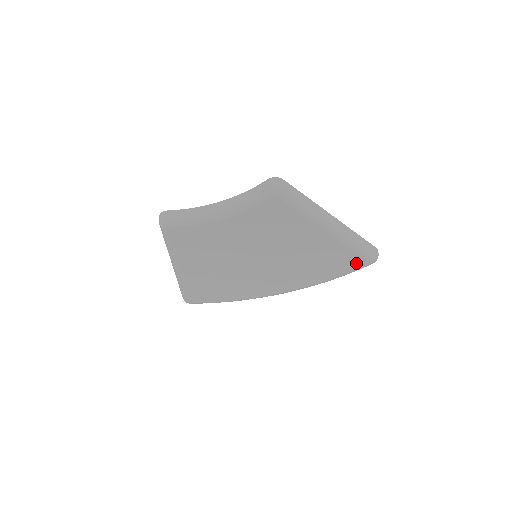
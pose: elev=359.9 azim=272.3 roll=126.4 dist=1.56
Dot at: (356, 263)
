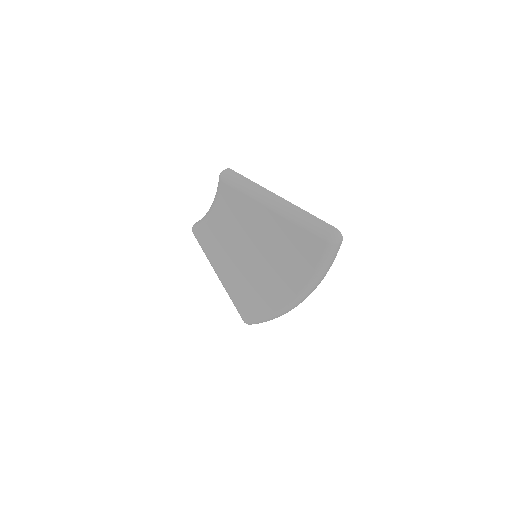
Dot at: (316, 245)
